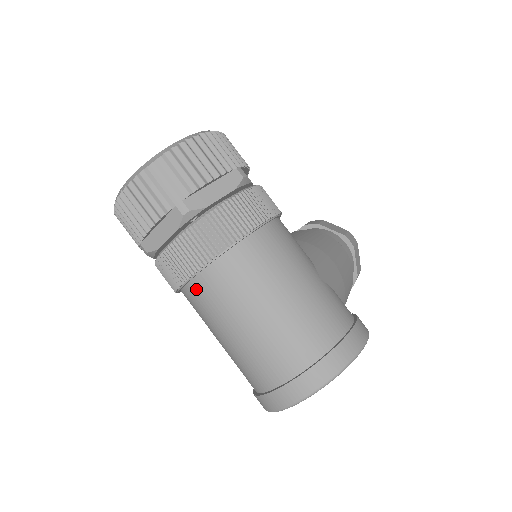
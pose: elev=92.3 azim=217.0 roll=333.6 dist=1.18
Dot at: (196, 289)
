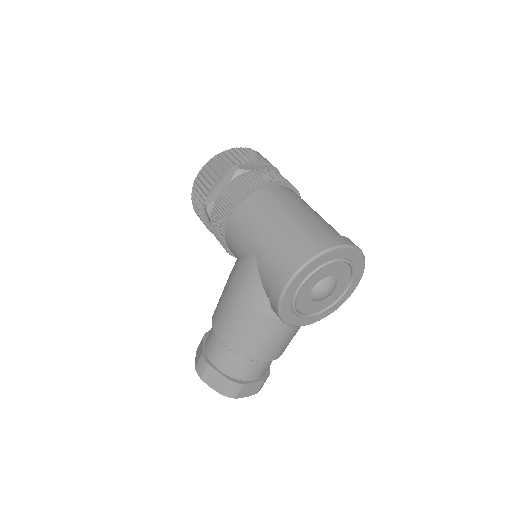
Dot at: (274, 189)
